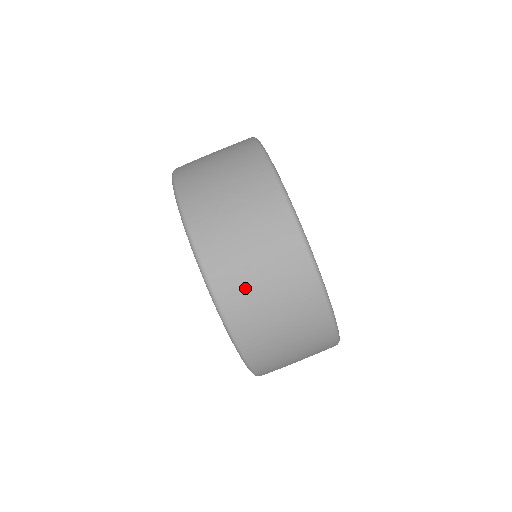
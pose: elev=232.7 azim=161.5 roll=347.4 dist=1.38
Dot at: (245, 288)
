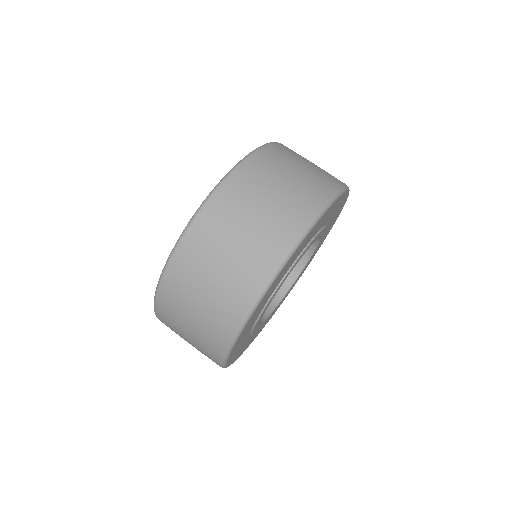
Dot at: (259, 183)
